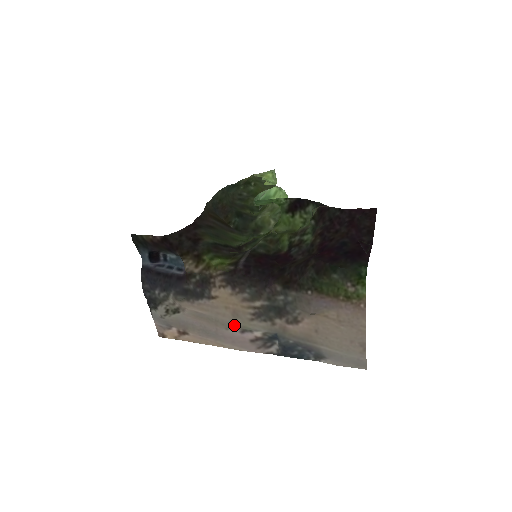
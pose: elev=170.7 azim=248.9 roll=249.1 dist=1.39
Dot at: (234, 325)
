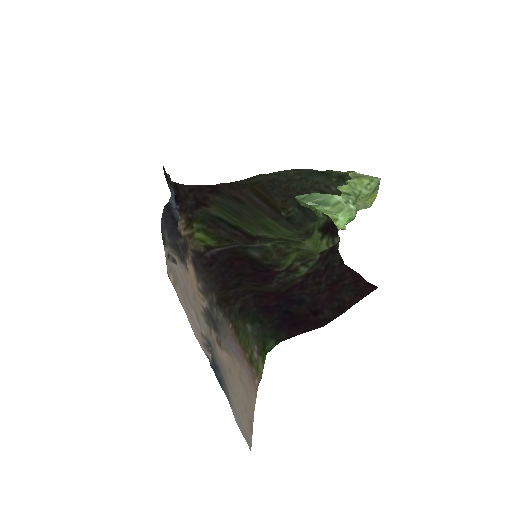
Dot at: (194, 307)
